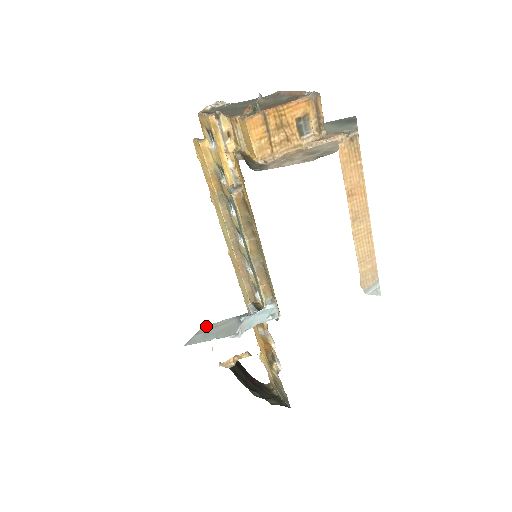
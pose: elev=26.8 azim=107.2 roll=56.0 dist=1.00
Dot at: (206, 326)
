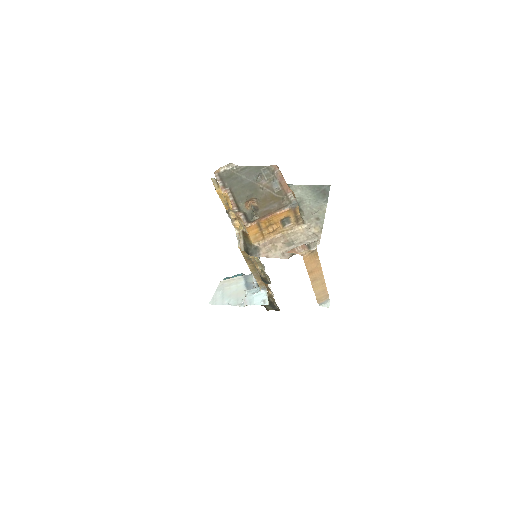
Dot at: (223, 281)
